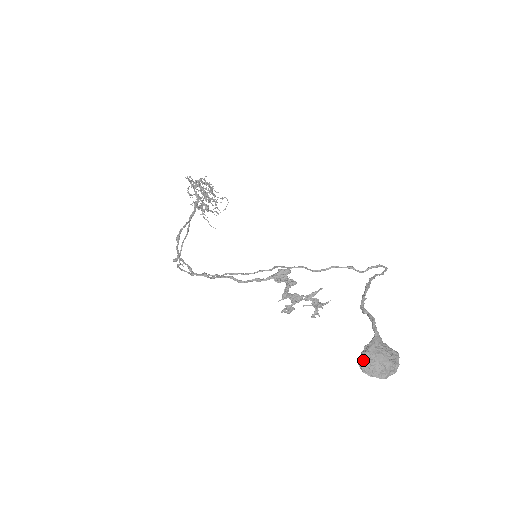
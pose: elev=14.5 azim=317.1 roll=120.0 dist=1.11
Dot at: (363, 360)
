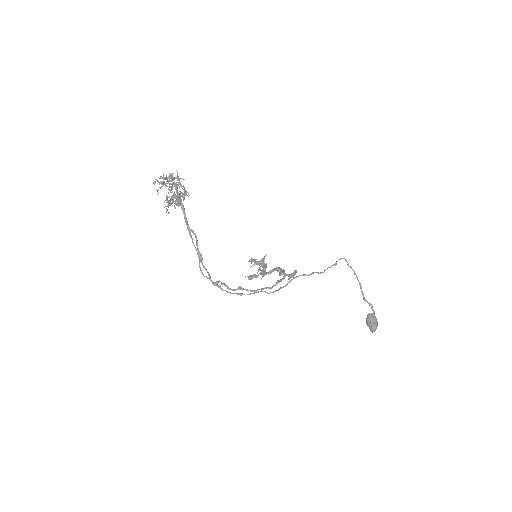
Dot at: (375, 328)
